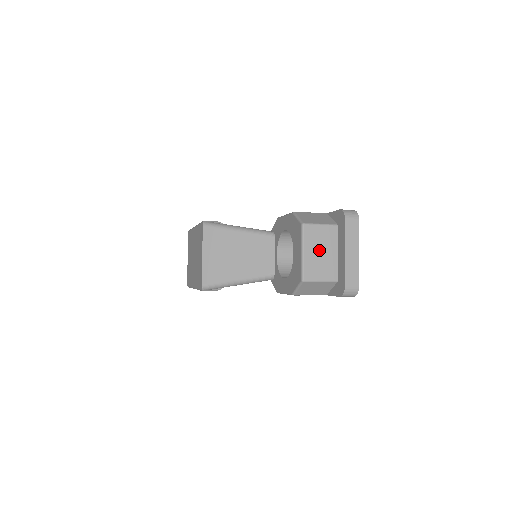
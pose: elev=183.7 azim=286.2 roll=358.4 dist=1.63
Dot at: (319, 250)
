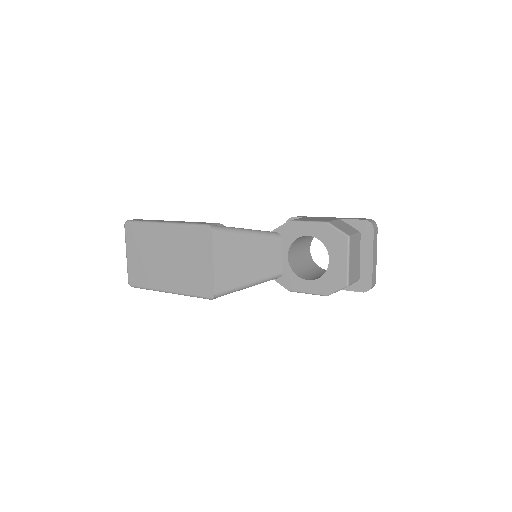
Dot at: (354, 257)
